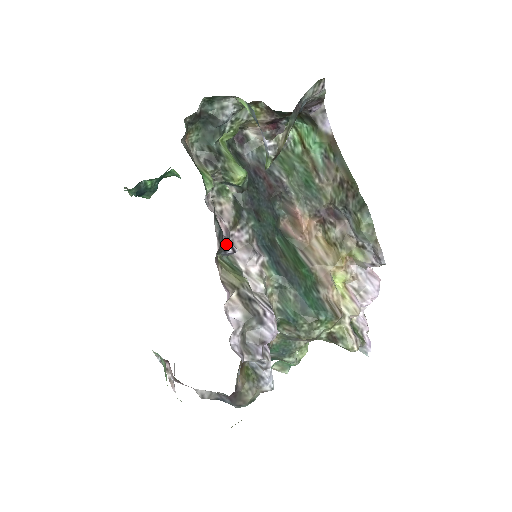
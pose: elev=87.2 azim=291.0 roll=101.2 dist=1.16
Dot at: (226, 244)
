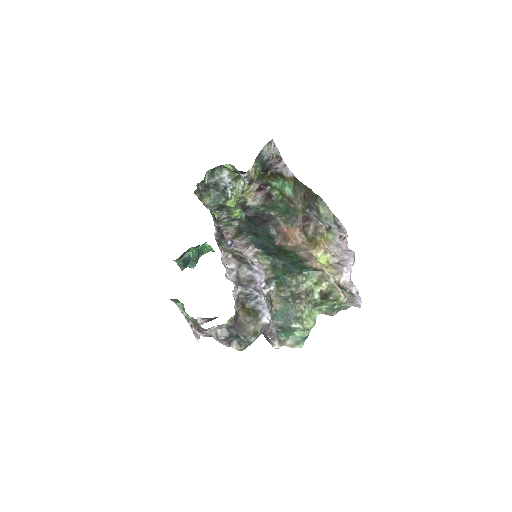
Dot at: (227, 239)
